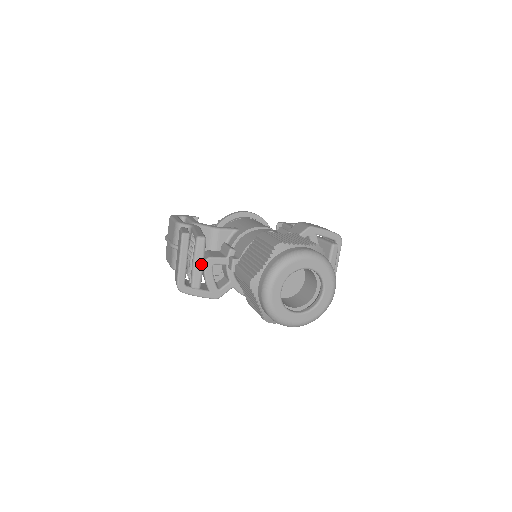
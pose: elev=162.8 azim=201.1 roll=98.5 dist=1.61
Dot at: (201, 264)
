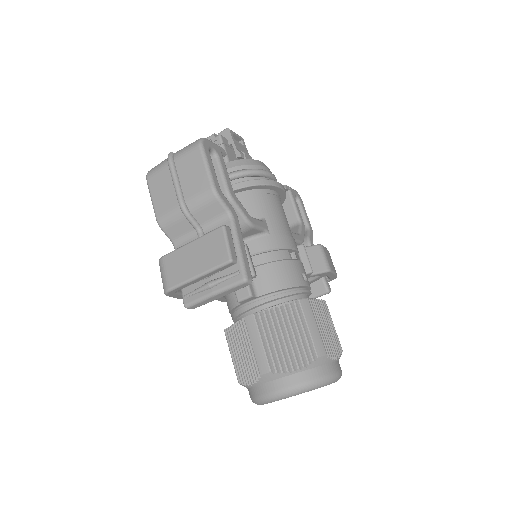
Dot at: (220, 297)
